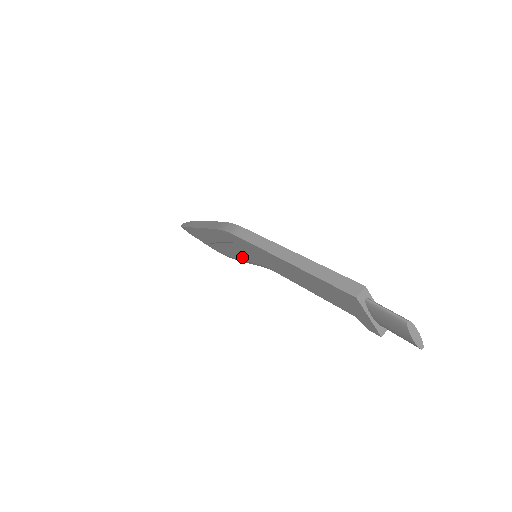
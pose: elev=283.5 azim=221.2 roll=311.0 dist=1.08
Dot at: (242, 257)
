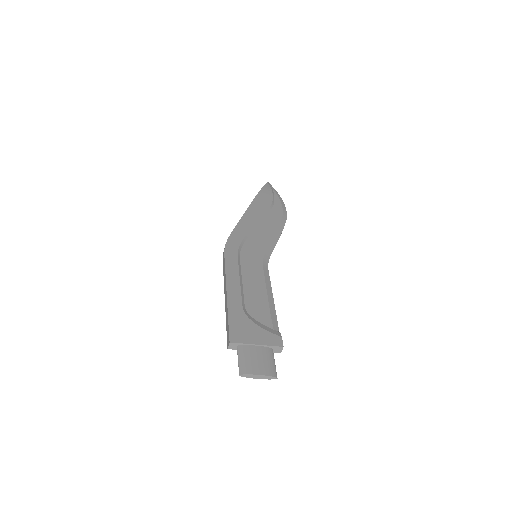
Dot at: occluded
